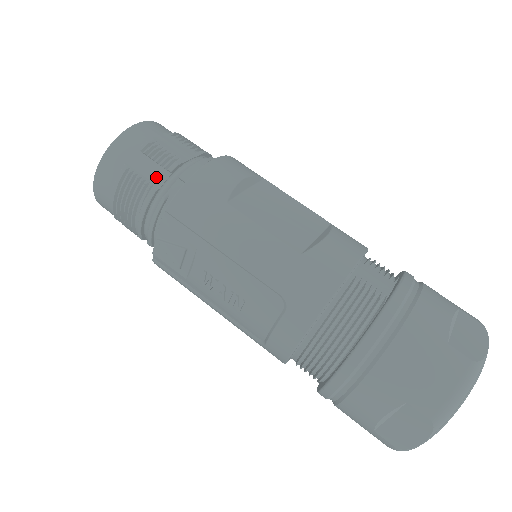
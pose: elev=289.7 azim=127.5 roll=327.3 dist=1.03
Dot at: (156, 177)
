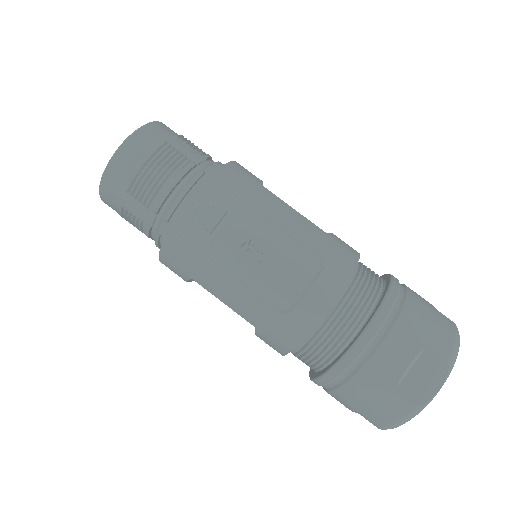
Dot at: (193, 157)
